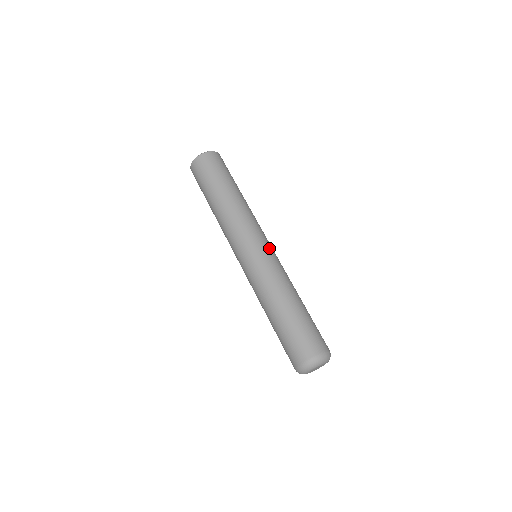
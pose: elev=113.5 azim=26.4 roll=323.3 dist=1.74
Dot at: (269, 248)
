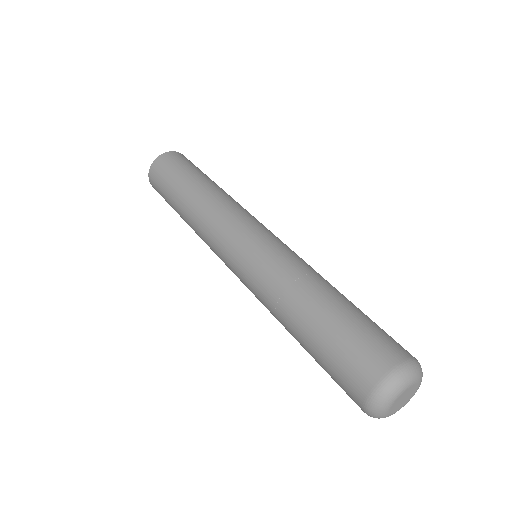
Dot at: (275, 236)
